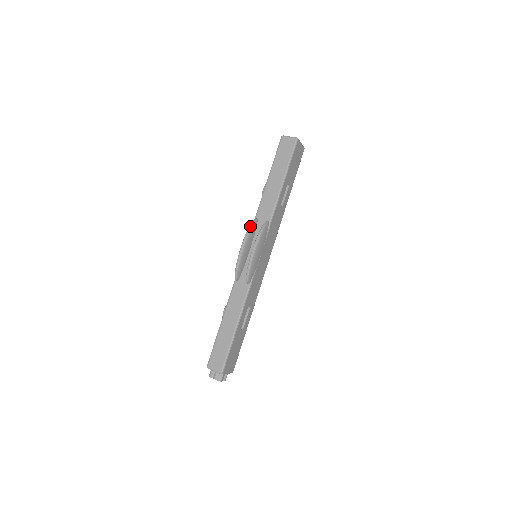
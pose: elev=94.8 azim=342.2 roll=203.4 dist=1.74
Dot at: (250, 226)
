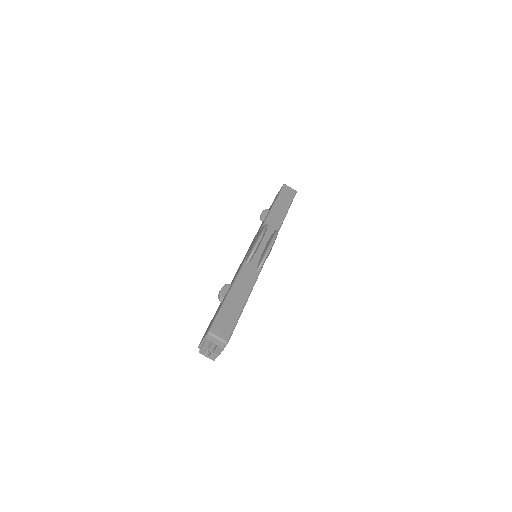
Dot at: (266, 225)
